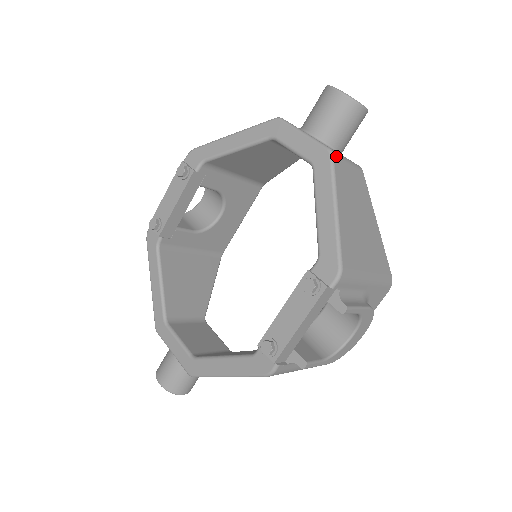
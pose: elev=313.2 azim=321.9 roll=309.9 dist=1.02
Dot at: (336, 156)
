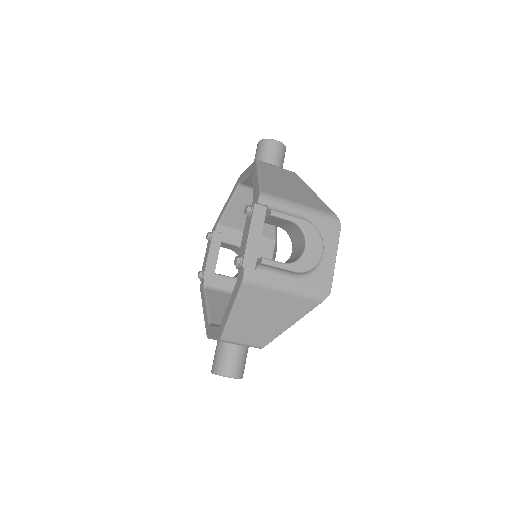
Dot at: (261, 161)
